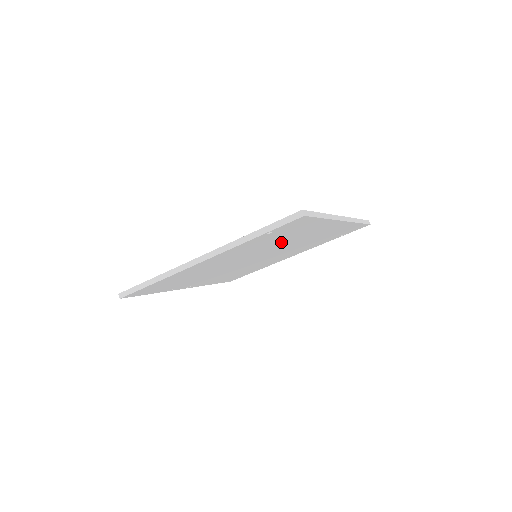
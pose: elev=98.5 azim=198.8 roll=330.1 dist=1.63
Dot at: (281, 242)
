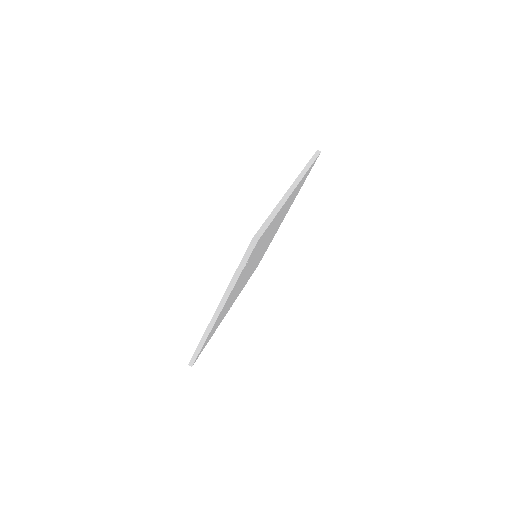
Dot at: (263, 243)
